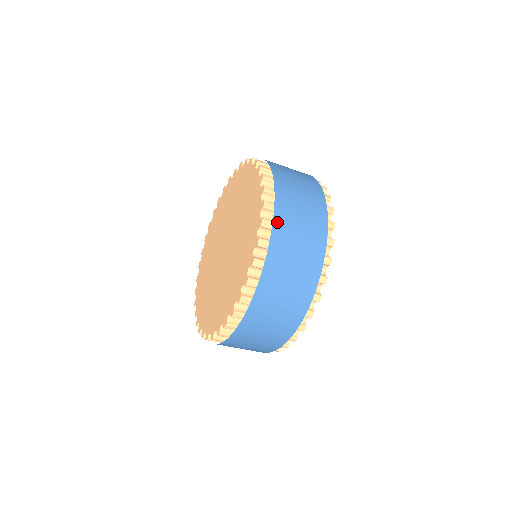
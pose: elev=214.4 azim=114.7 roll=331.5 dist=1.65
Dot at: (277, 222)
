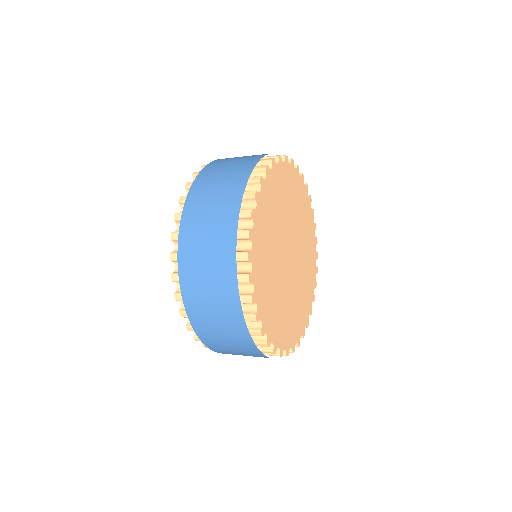
Dot at: (222, 353)
